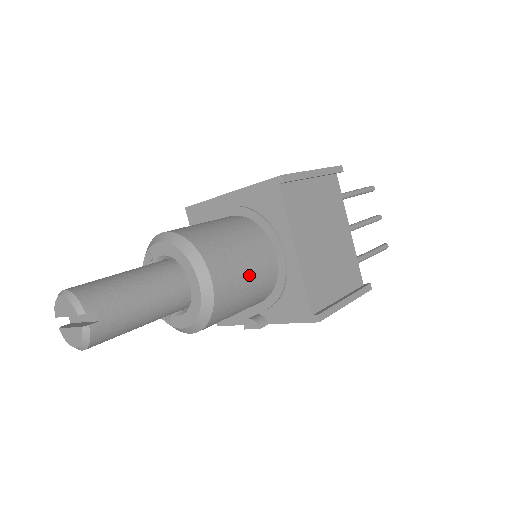
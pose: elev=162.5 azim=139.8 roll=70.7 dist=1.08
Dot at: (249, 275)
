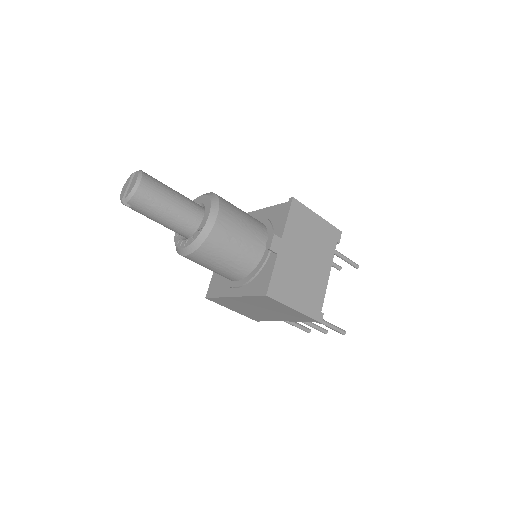
Dot at: occluded
